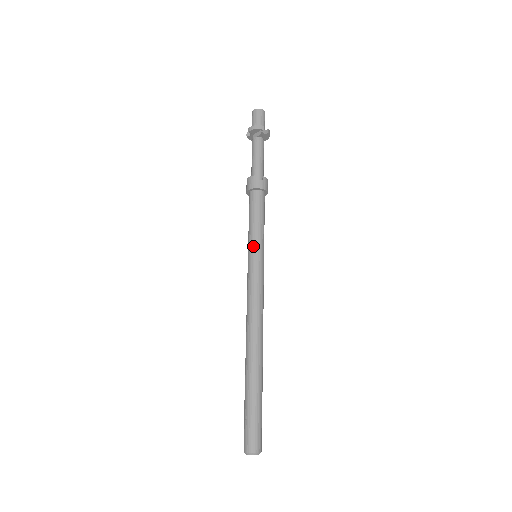
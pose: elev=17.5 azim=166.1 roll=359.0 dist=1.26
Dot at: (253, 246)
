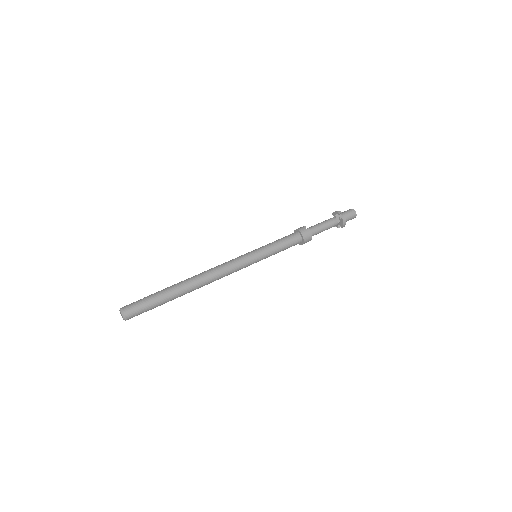
Dot at: (259, 248)
